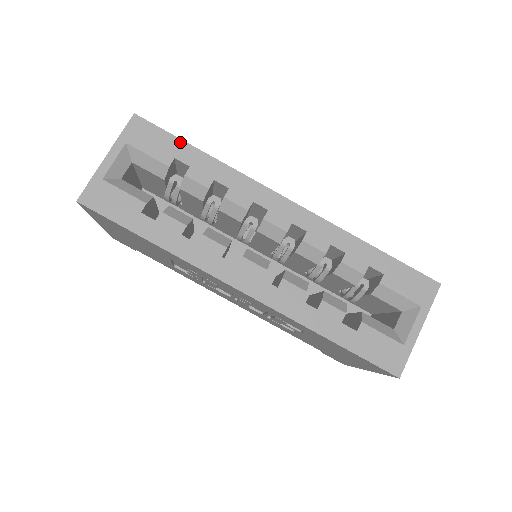
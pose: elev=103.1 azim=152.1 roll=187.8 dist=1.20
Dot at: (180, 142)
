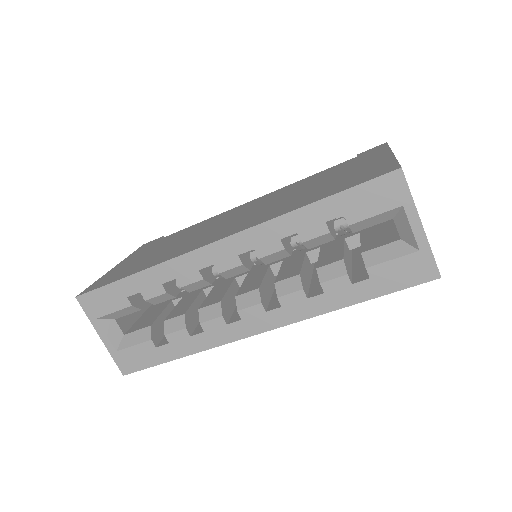
Dot at: (116, 284)
